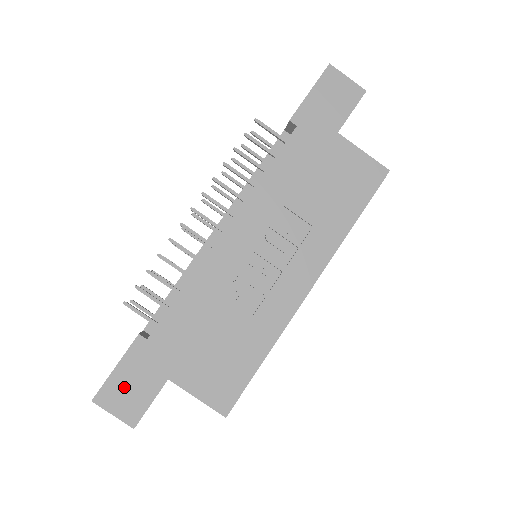
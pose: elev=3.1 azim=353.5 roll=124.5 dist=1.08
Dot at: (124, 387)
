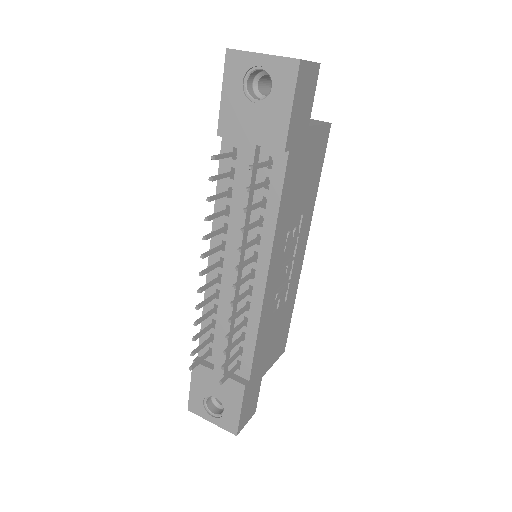
Dot at: (247, 410)
